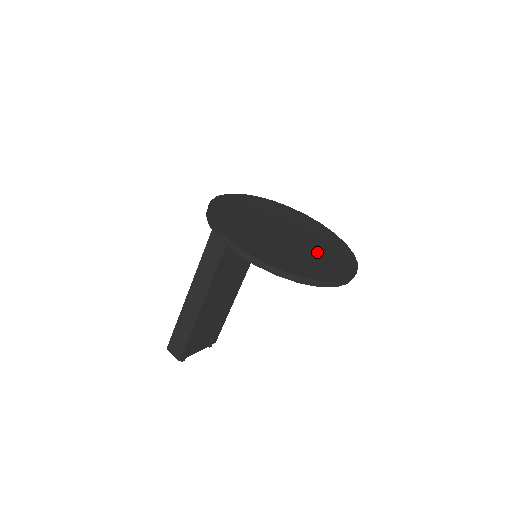
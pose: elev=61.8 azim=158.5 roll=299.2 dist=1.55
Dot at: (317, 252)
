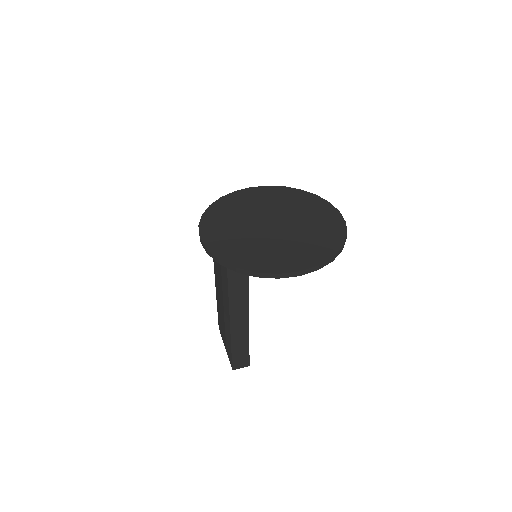
Dot at: (303, 215)
